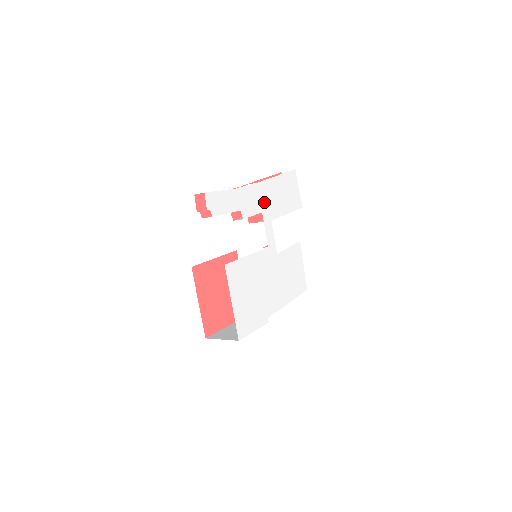
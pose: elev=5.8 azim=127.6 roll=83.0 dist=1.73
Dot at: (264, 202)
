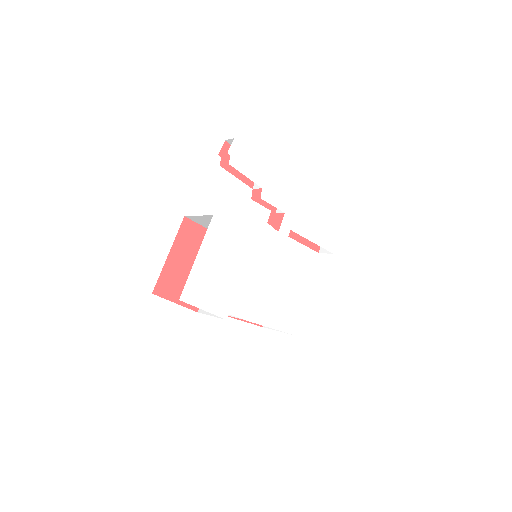
Dot at: (293, 207)
